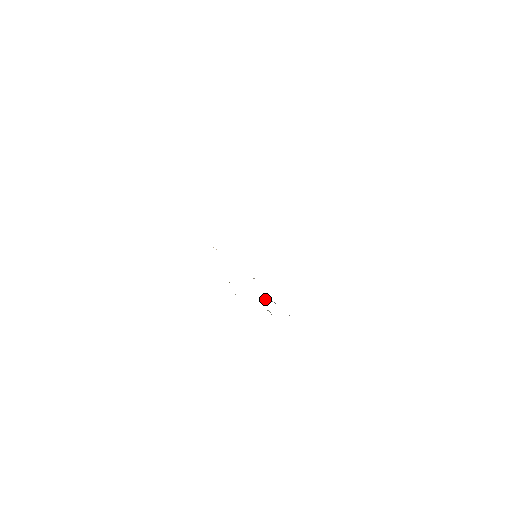
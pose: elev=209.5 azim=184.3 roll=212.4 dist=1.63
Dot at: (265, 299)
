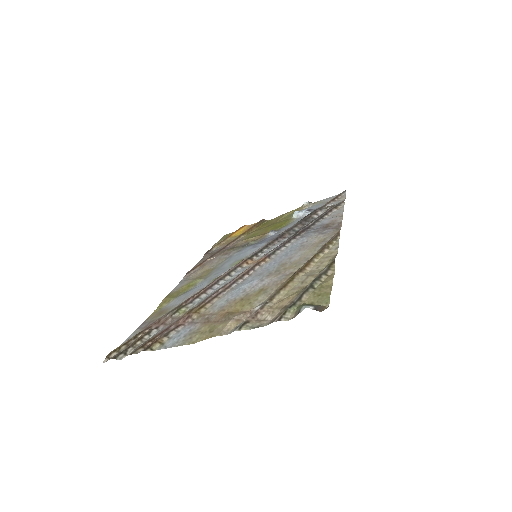
Dot at: (294, 216)
